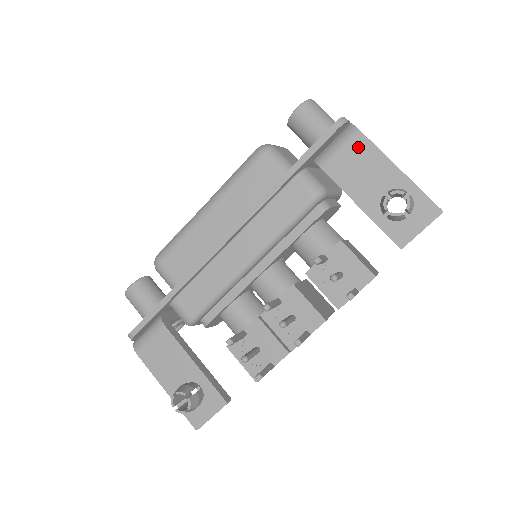
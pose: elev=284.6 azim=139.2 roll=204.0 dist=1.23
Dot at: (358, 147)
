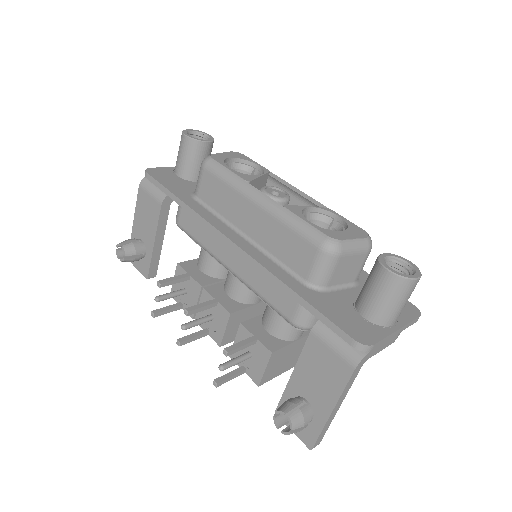
Dot at: (339, 369)
